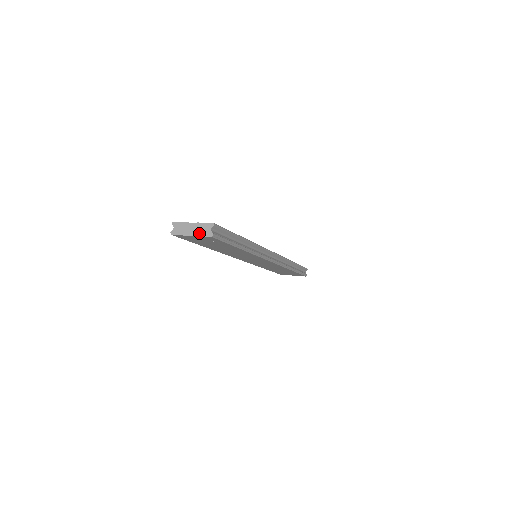
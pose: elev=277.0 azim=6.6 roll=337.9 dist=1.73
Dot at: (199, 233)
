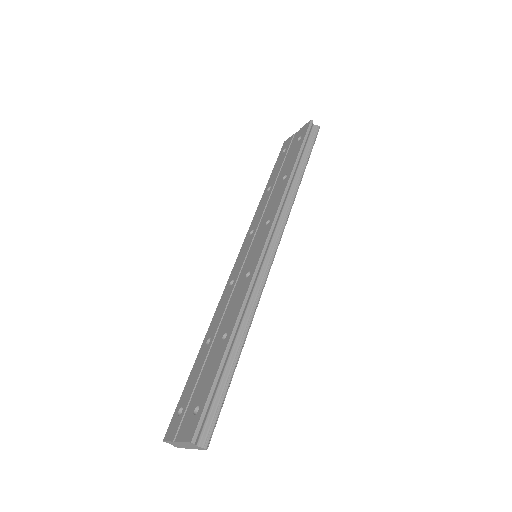
Dot at: (194, 448)
